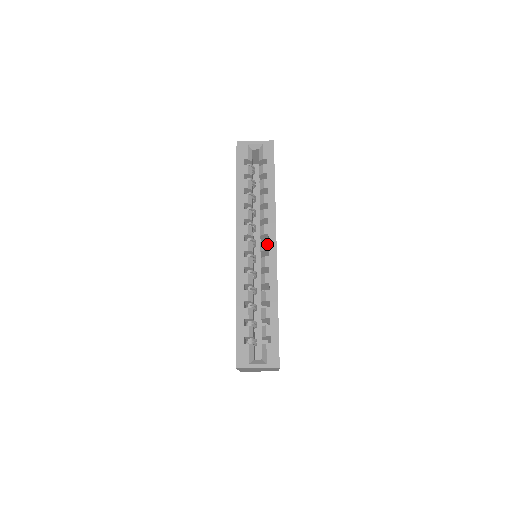
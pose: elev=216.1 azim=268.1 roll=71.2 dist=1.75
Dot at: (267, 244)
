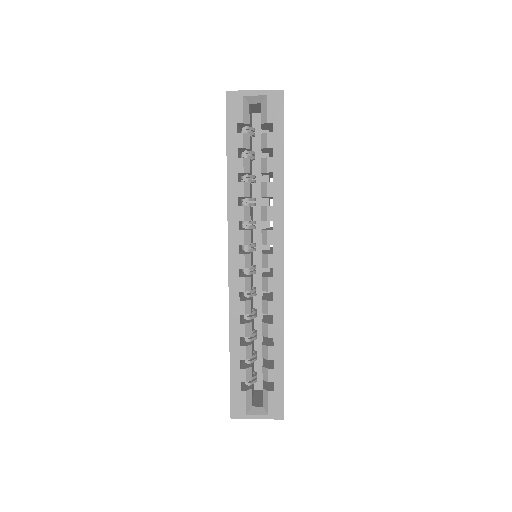
Dot at: (271, 260)
